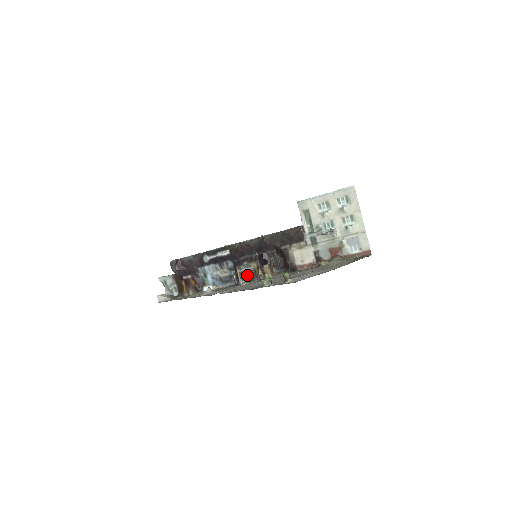
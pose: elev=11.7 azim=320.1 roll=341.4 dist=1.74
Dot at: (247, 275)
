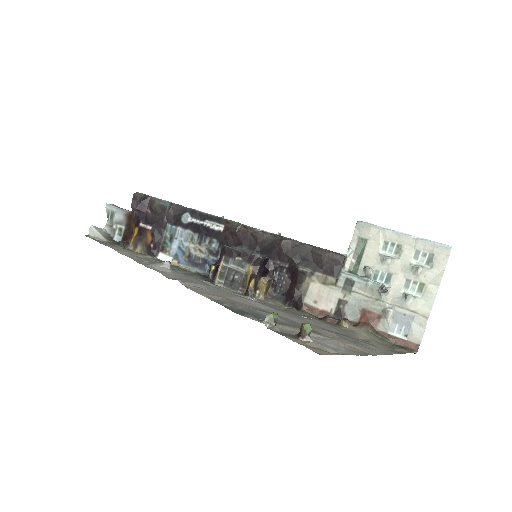
Dot at: (231, 276)
